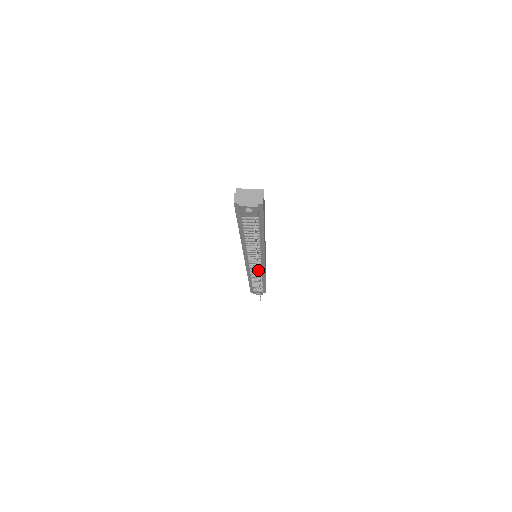
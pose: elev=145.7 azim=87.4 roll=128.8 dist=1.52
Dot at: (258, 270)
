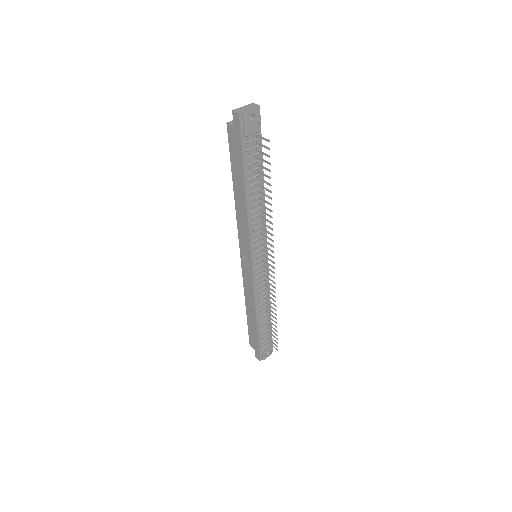
Dot at: (271, 250)
